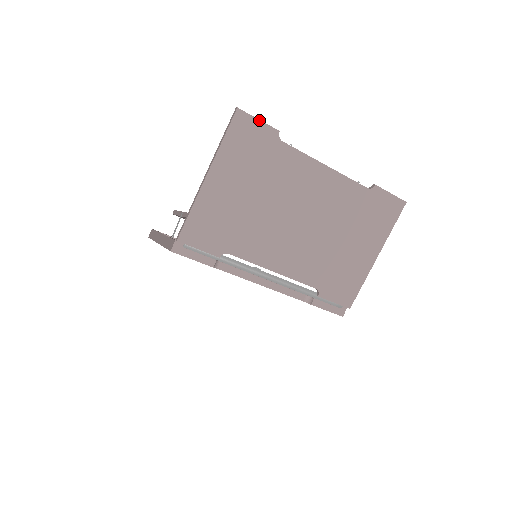
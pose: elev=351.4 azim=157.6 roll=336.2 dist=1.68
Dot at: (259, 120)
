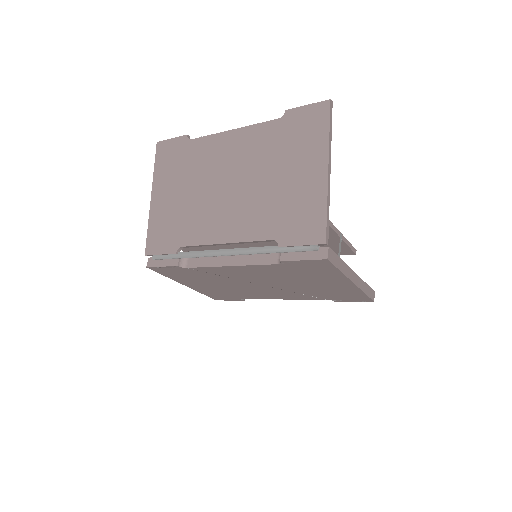
Dot at: (172, 139)
